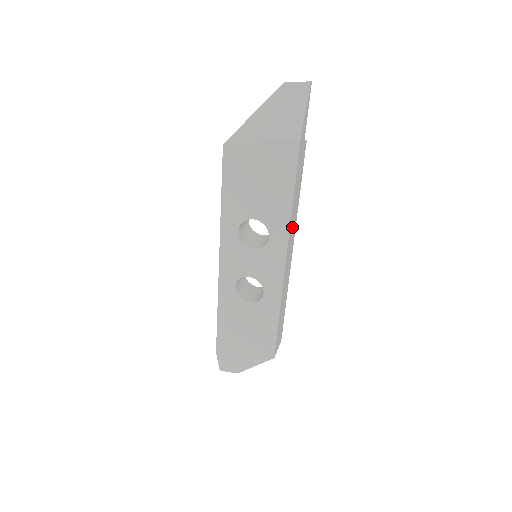
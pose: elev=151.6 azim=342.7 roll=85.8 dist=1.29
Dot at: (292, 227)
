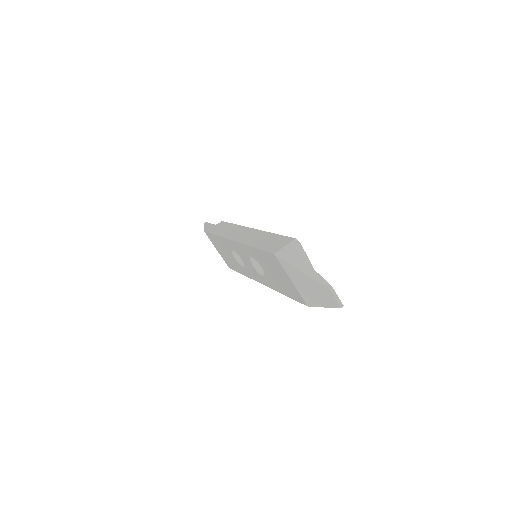
Dot at: occluded
